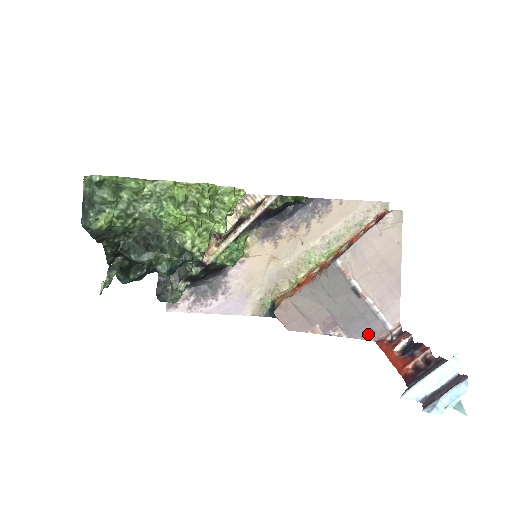
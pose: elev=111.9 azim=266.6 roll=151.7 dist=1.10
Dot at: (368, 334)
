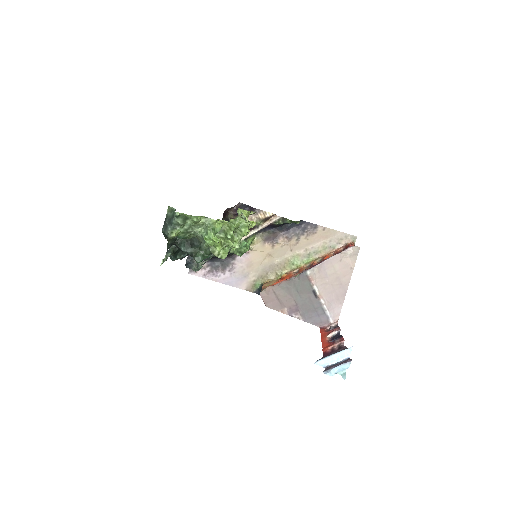
Dot at: (317, 322)
